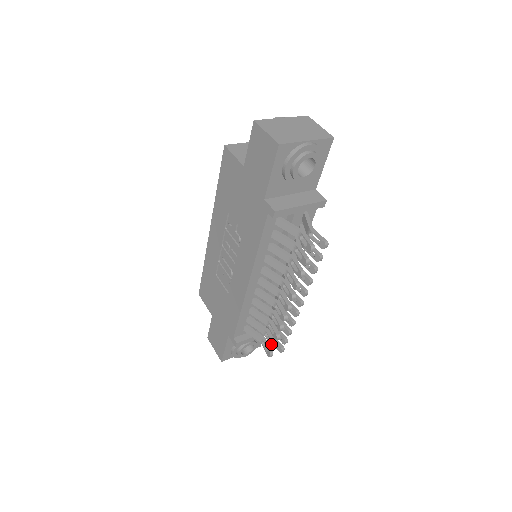
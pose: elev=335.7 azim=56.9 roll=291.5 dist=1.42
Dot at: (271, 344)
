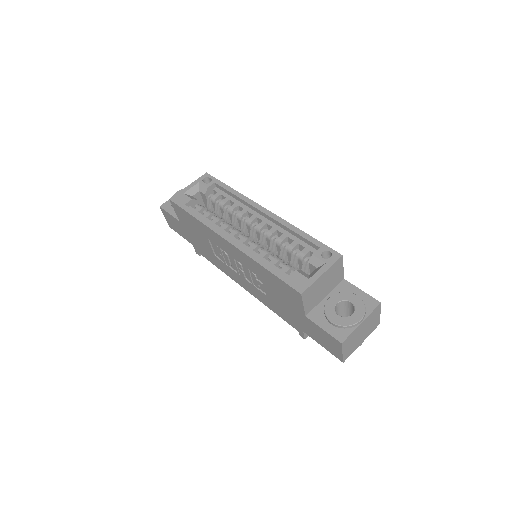
Dot at: occluded
